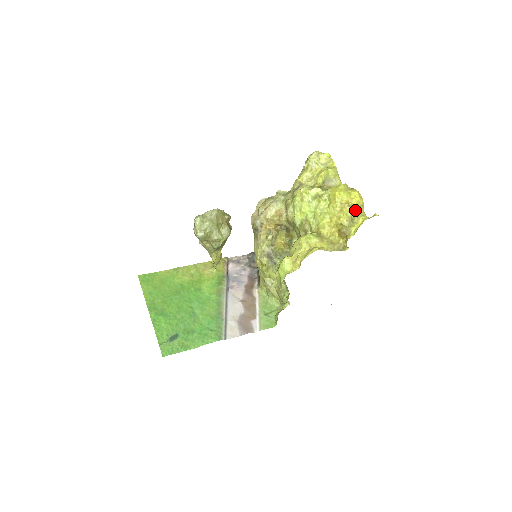
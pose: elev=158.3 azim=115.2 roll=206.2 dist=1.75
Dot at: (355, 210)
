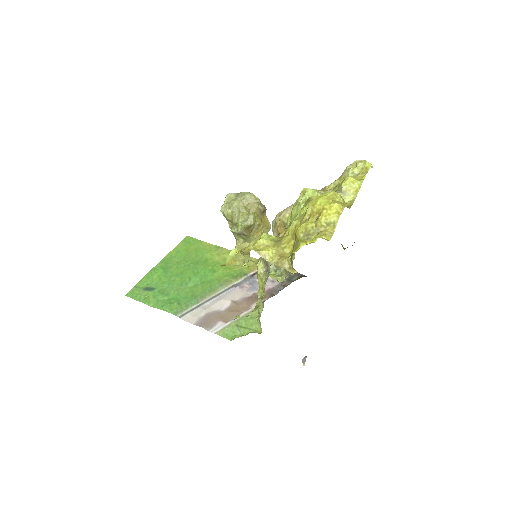
Dot at: (318, 224)
